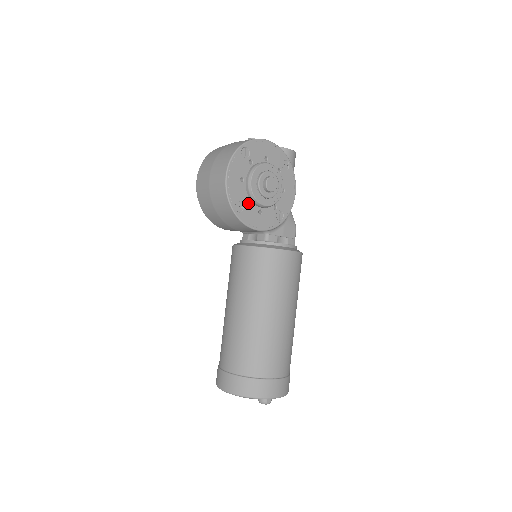
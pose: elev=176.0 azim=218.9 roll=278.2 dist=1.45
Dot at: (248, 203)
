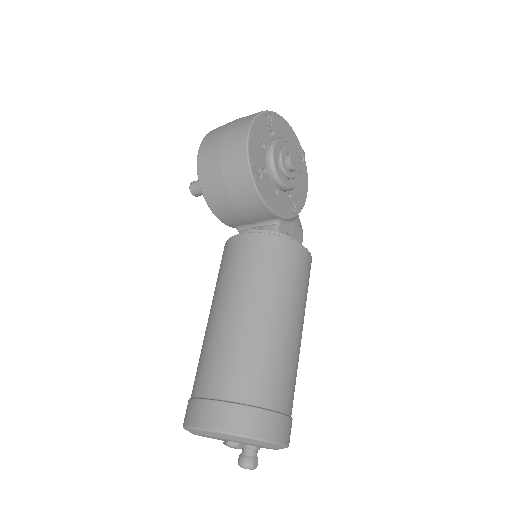
Dot at: (266, 175)
